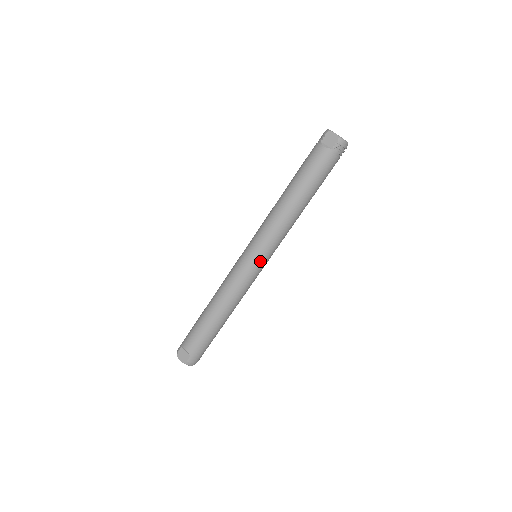
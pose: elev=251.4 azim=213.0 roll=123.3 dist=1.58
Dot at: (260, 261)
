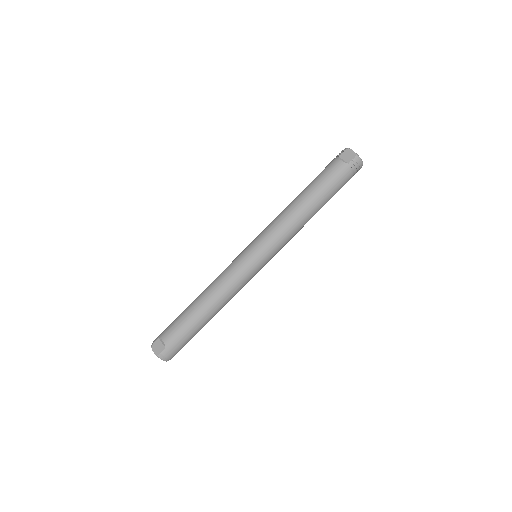
Dot at: (260, 259)
